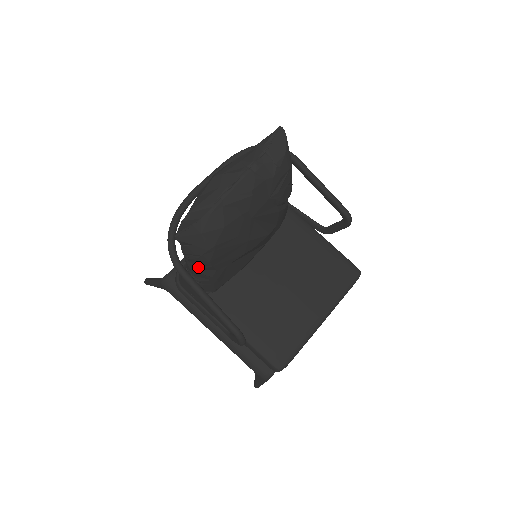
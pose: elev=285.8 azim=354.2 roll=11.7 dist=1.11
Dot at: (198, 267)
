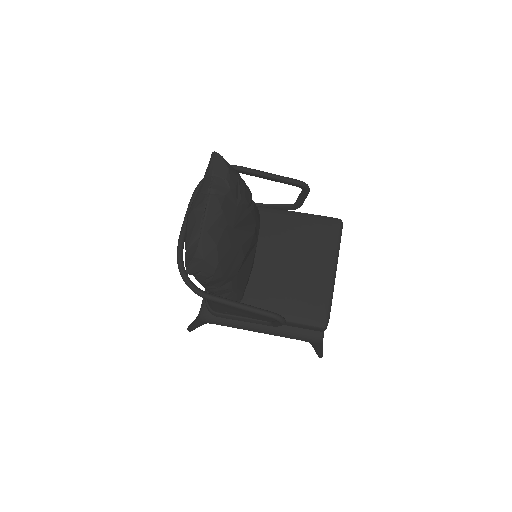
Dot at: (217, 286)
